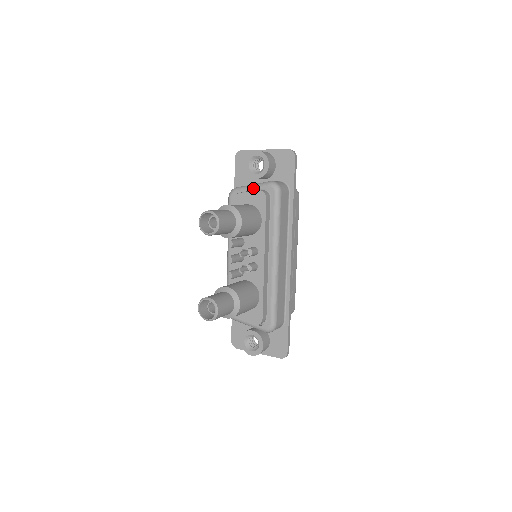
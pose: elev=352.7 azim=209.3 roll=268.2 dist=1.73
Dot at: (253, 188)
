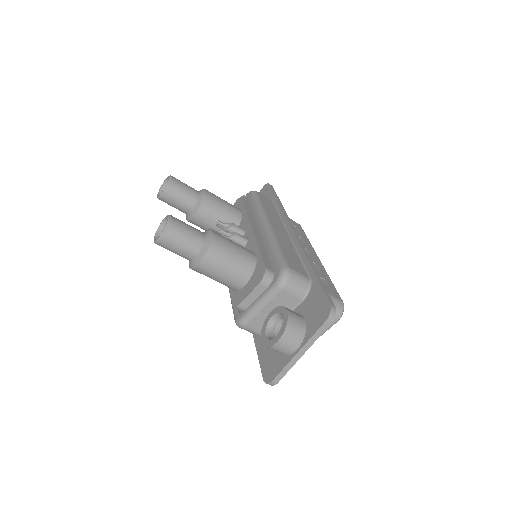
Dot at: occluded
